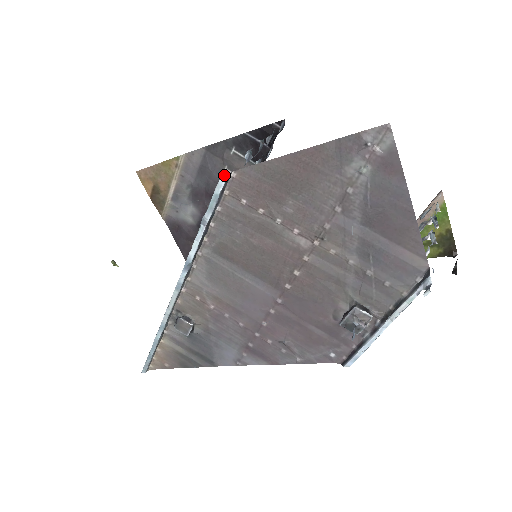
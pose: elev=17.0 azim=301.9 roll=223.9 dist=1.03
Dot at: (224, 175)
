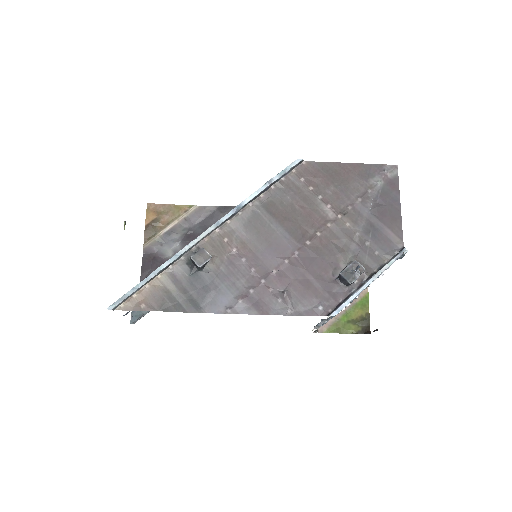
Dot at: (300, 159)
